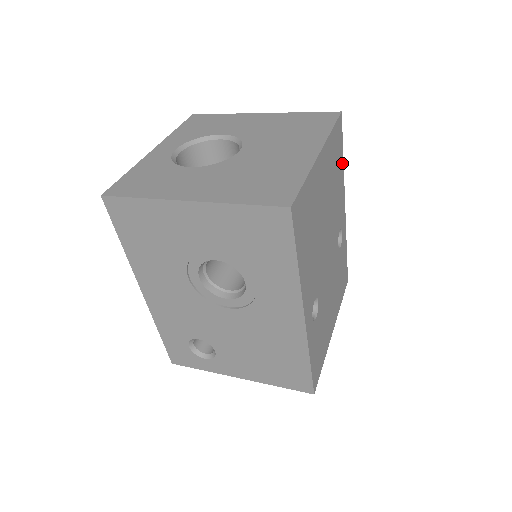
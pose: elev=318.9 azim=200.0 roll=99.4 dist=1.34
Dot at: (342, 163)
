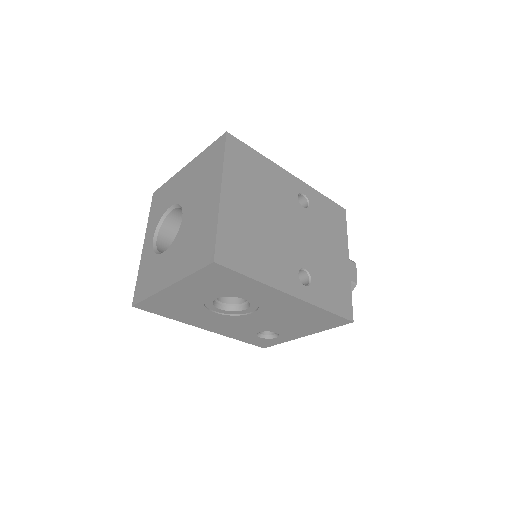
Dot at: (259, 157)
